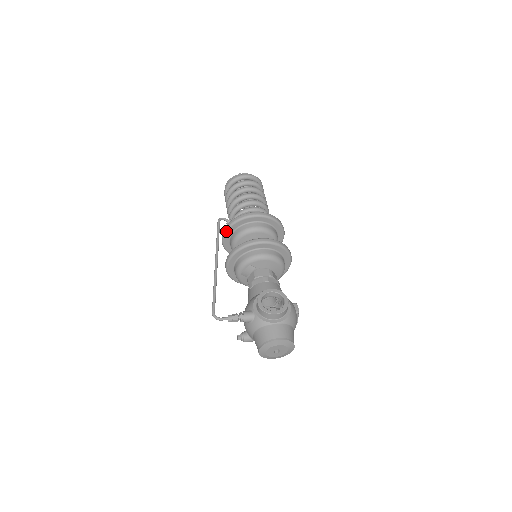
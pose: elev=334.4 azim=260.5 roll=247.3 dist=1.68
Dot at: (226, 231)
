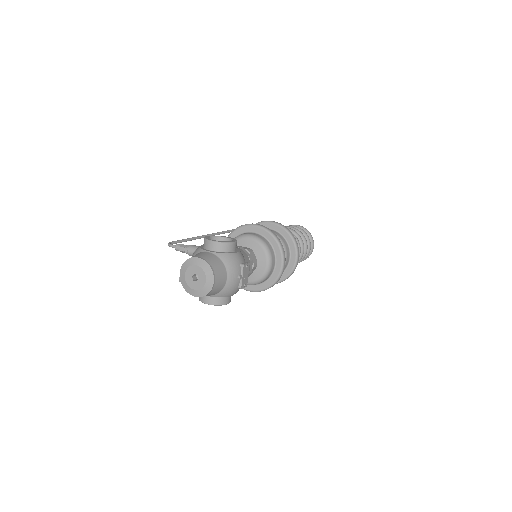
Dot at: occluded
